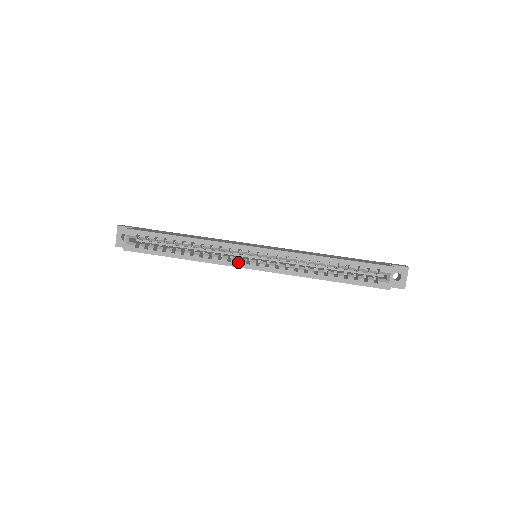
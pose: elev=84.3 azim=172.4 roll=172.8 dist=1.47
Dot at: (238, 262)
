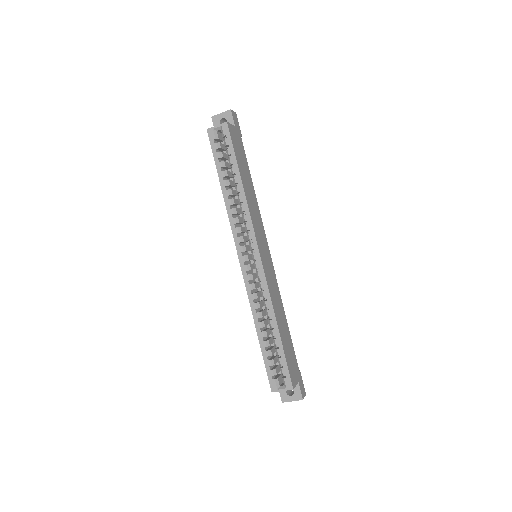
Dot at: (241, 243)
